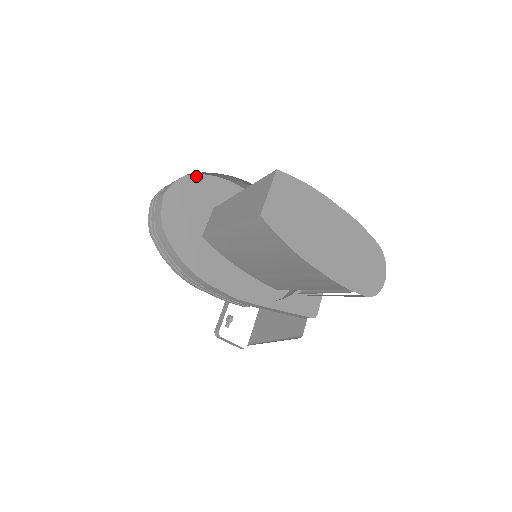
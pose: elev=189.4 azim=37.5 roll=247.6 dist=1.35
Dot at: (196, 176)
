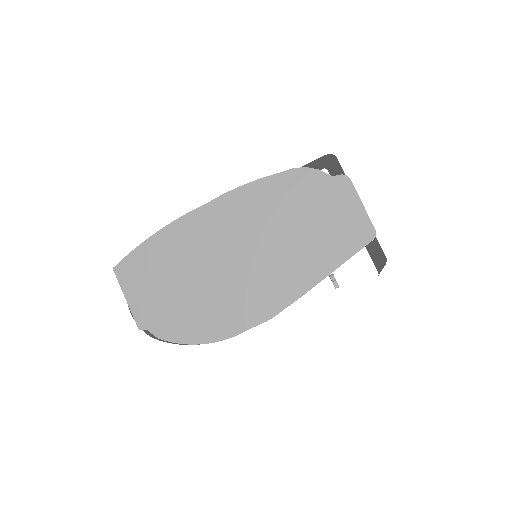
Dot at: occluded
